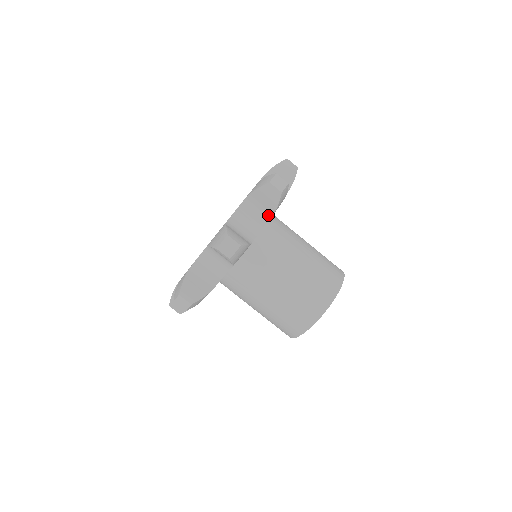
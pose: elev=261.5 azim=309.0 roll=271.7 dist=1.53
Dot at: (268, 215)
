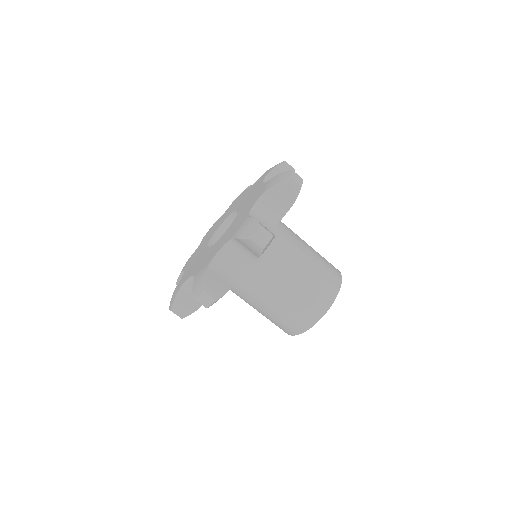
Dot at: (284, 210)
